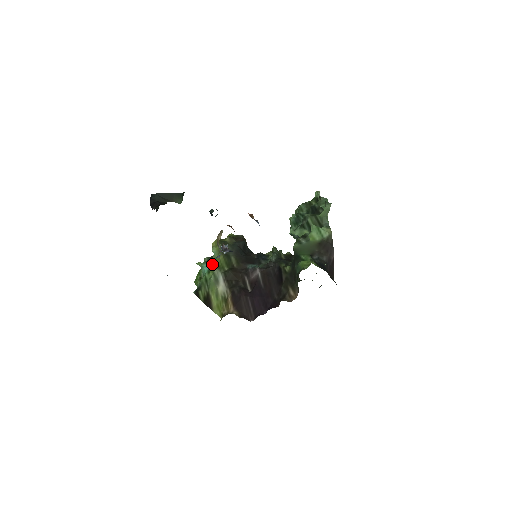
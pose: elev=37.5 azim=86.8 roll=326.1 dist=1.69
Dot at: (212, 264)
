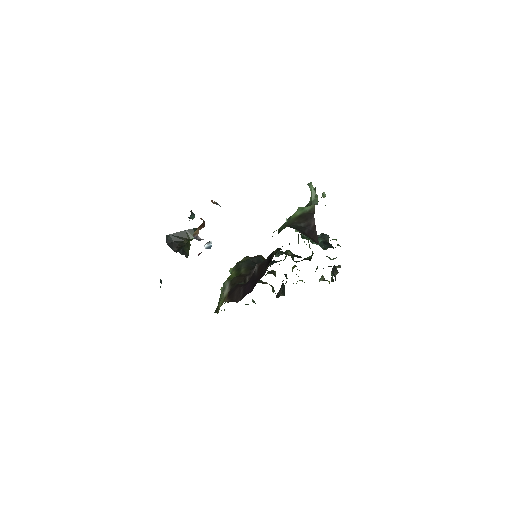
Dot at: occluded
